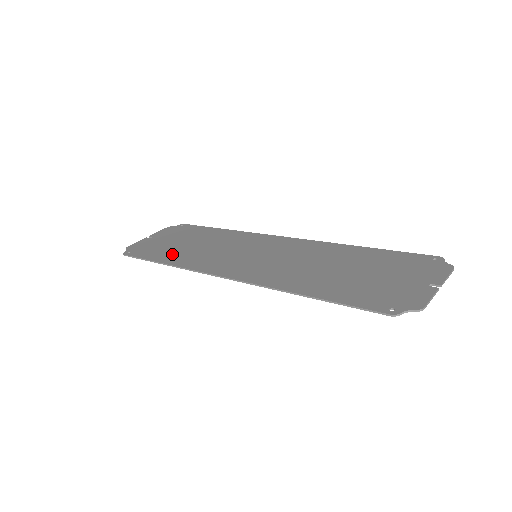
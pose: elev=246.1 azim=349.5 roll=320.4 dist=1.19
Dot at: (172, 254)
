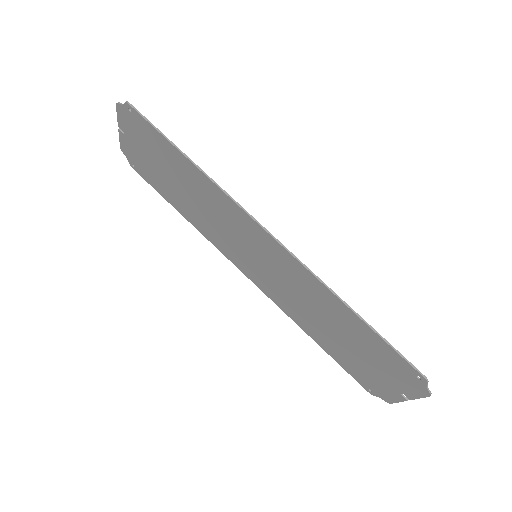
Dot at: (182, 166)
